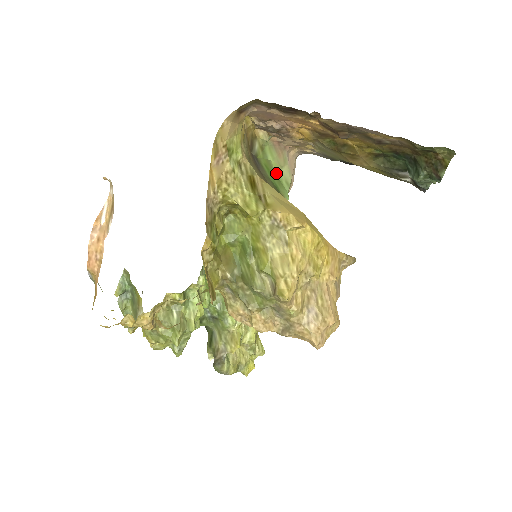
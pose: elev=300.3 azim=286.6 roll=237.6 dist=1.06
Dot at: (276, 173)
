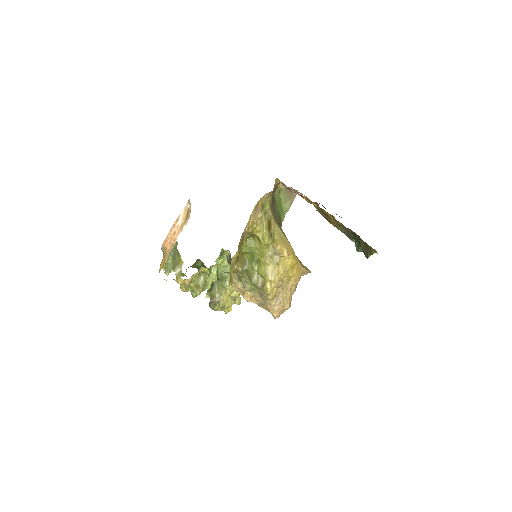
Dot at: (282, 205)
